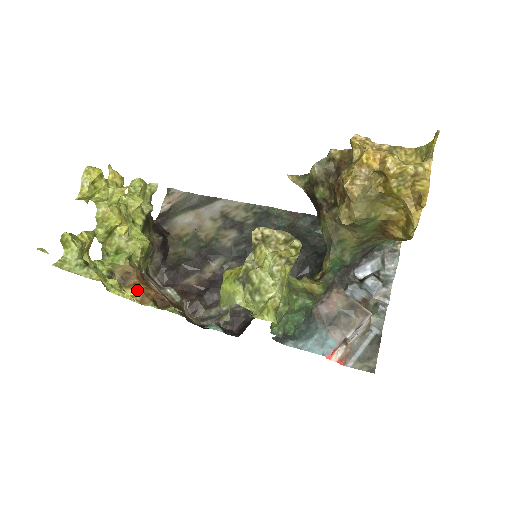
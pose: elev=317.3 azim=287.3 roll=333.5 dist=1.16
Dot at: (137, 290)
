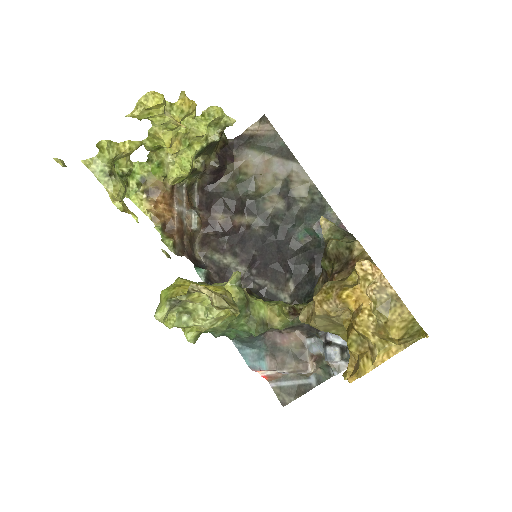
Dot at: (154, 208)
